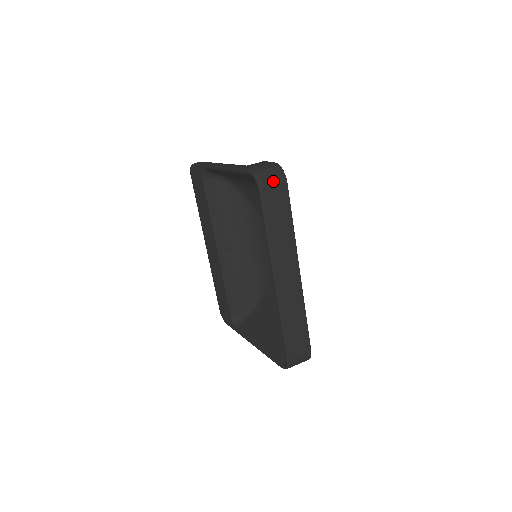
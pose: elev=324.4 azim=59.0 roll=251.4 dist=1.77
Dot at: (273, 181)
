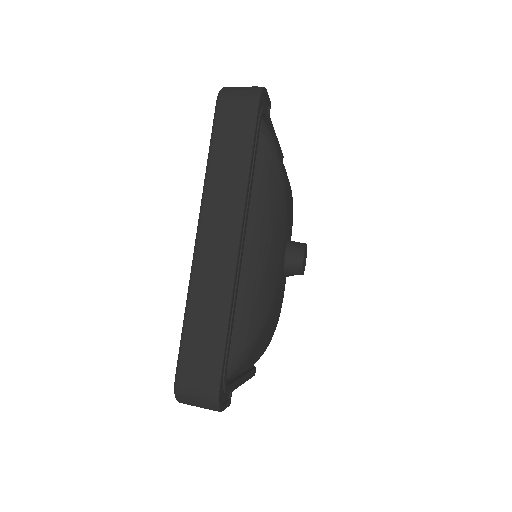
Dot at: (239, 96)
